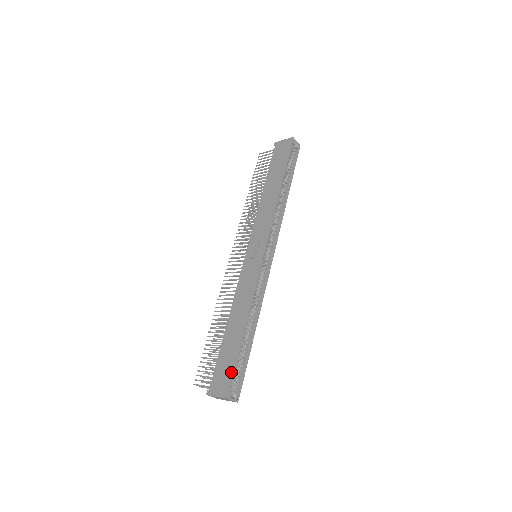
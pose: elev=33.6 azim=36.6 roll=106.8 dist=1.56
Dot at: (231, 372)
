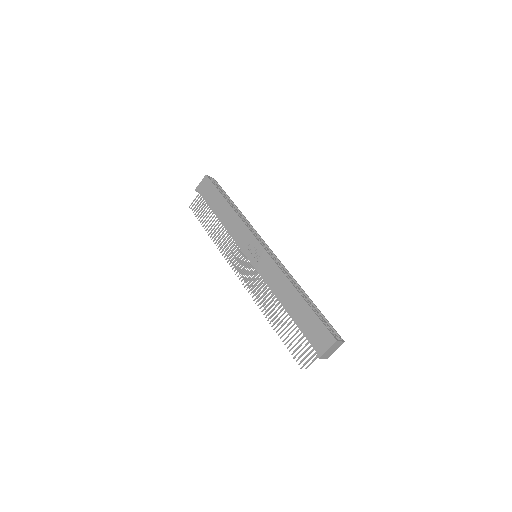
Dot at: (321, 325)
